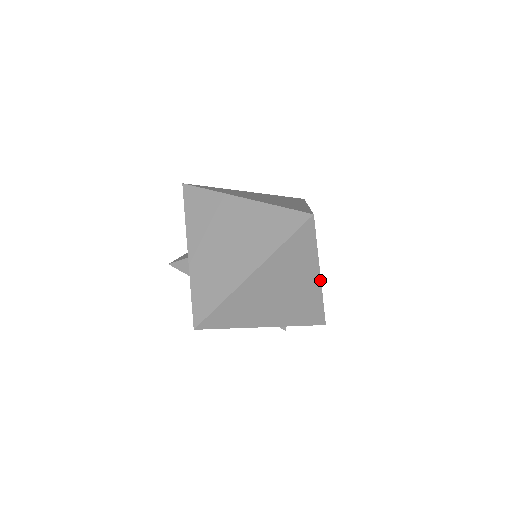
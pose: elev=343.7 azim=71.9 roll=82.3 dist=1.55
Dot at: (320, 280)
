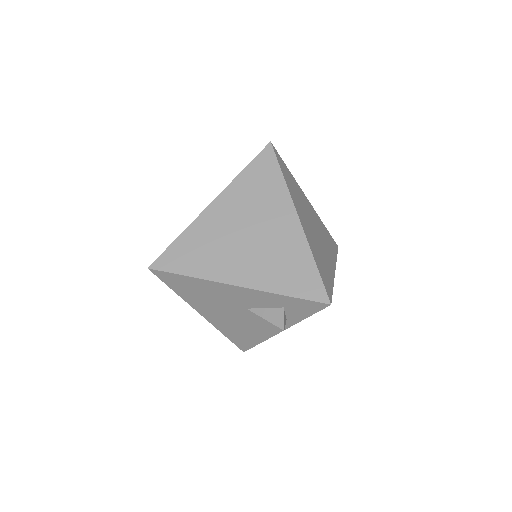
Dot at: (300, 224)
